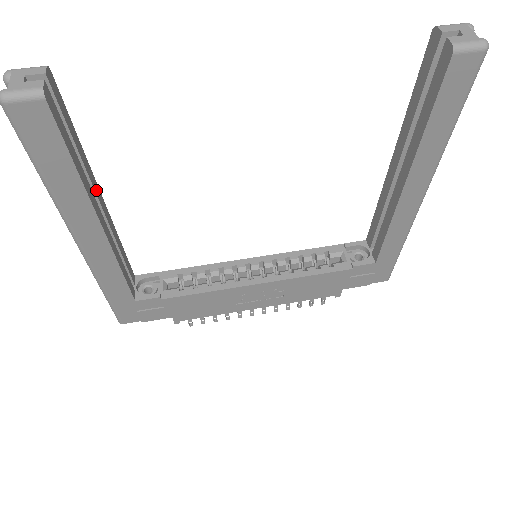
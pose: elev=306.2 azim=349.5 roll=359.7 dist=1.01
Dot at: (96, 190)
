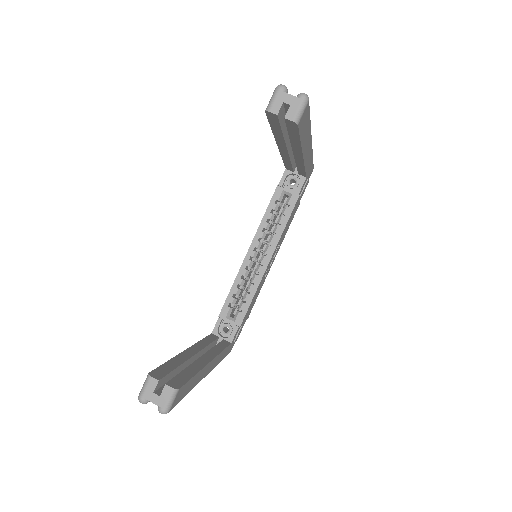
Dot at: (189, 355)
